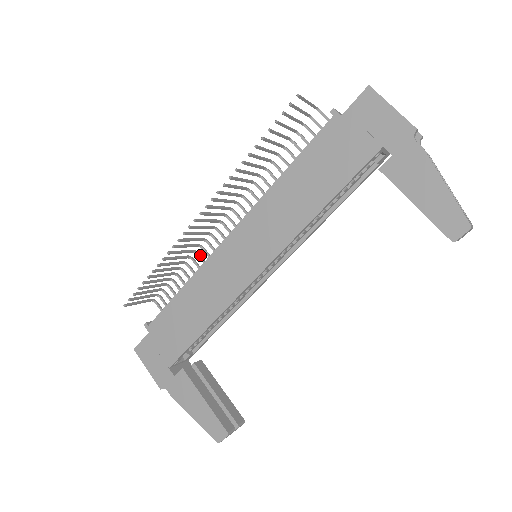
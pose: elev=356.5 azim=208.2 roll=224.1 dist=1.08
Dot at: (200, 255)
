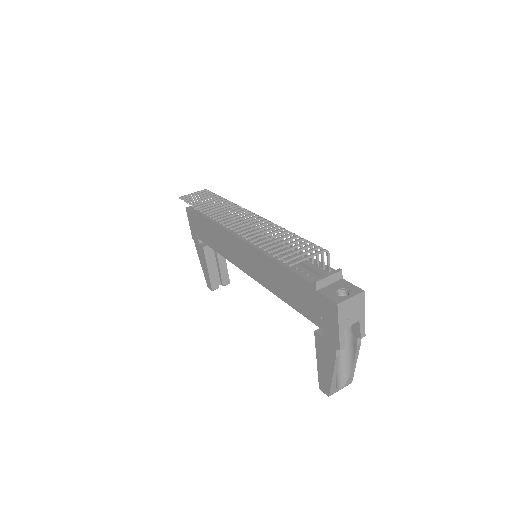
Dot at: occluded
